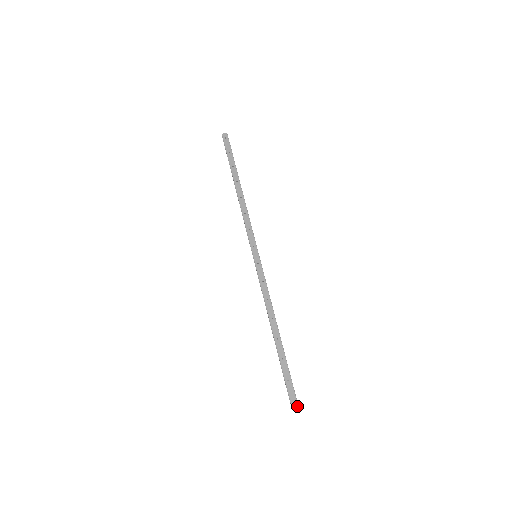
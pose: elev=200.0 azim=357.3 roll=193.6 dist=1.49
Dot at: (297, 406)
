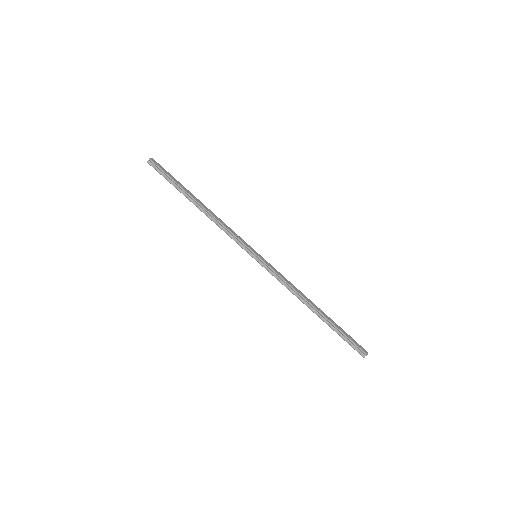
Dot at: occluded
